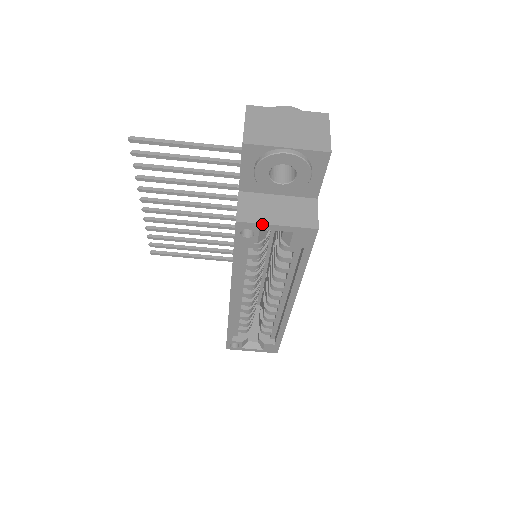
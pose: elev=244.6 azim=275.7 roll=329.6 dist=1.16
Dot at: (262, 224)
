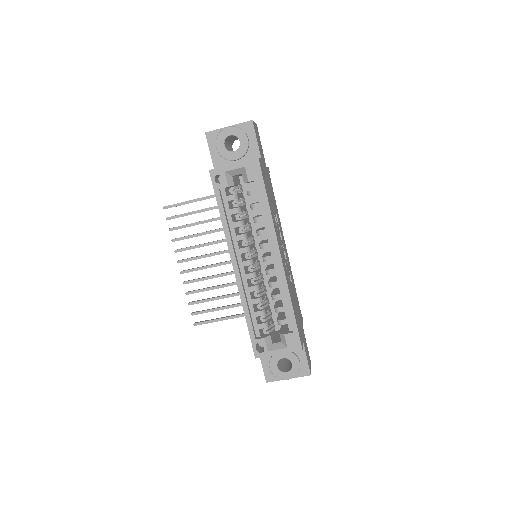
Dot at: (224, 166)
